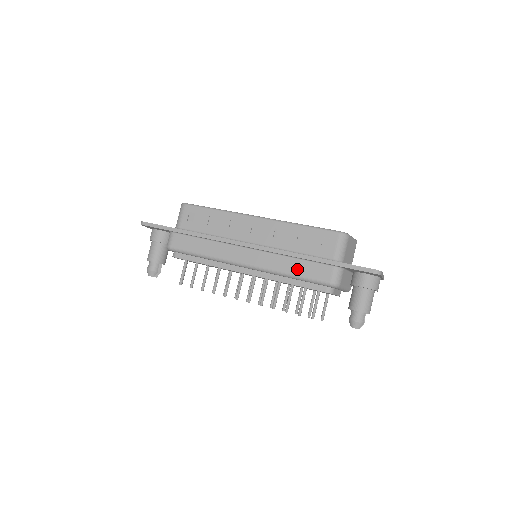
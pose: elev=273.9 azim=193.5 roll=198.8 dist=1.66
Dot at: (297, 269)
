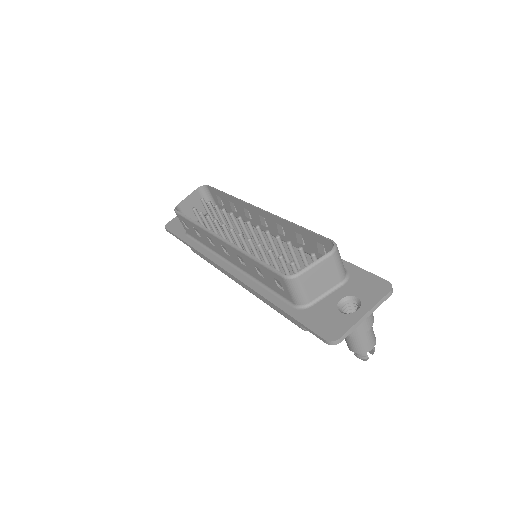
Dot at: occluded
